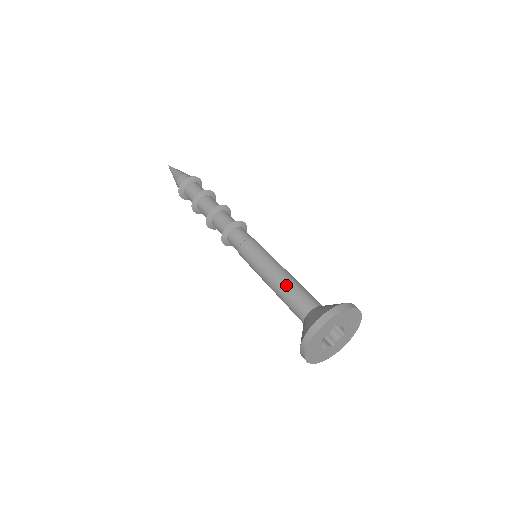
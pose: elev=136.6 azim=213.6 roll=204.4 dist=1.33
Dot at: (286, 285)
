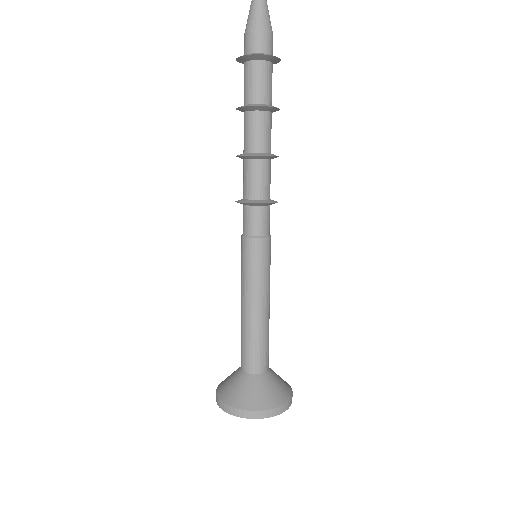
Dot at: (252, 331)
